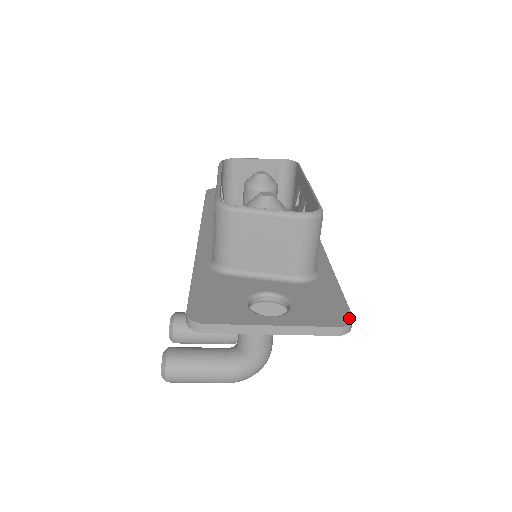
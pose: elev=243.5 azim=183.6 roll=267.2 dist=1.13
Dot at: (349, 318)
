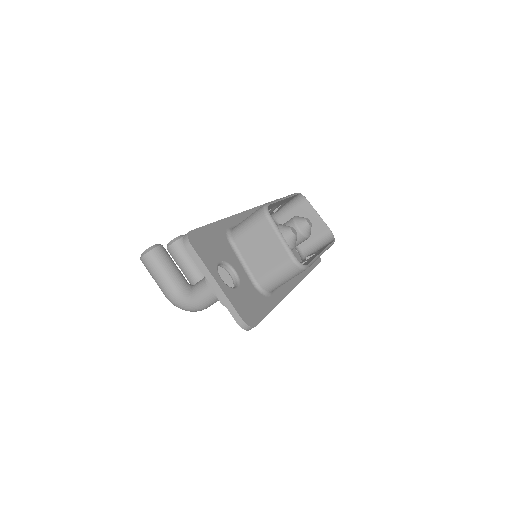
Dot at: (253, 324)
